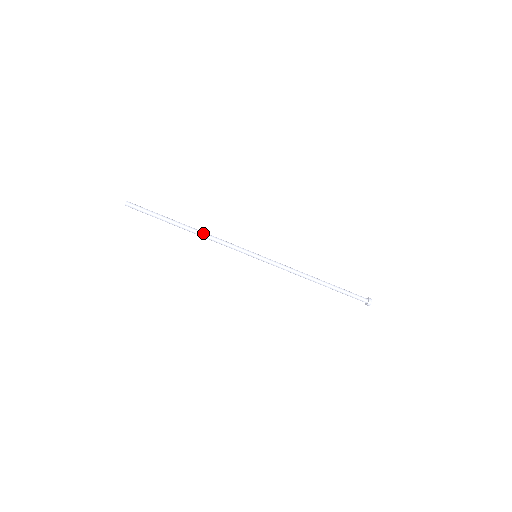
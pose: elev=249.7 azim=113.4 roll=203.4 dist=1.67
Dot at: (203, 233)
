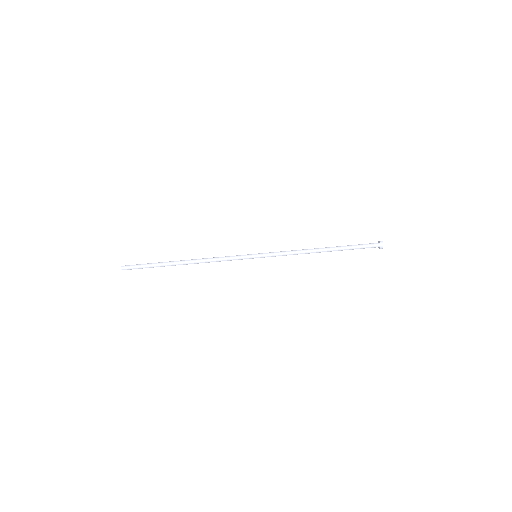
Dot at: (199, 260)
